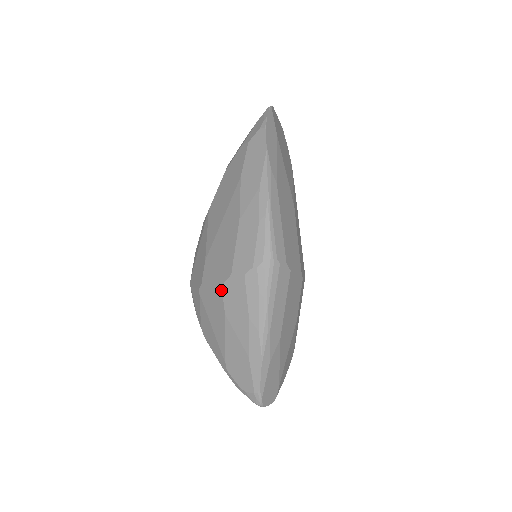
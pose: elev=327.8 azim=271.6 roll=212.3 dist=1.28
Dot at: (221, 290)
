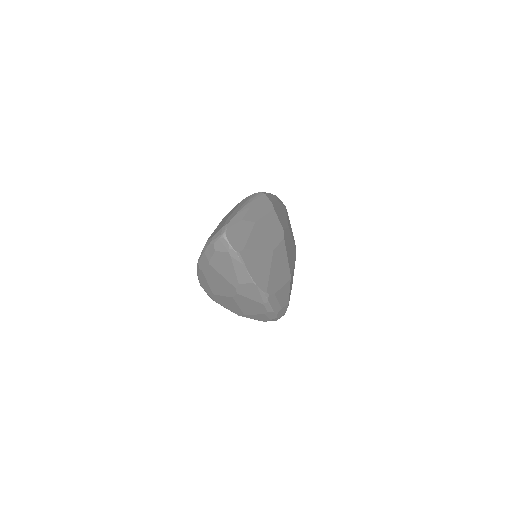
Dot at: occluded
